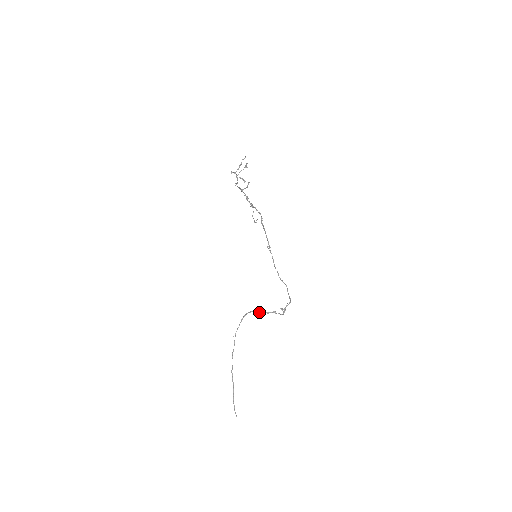
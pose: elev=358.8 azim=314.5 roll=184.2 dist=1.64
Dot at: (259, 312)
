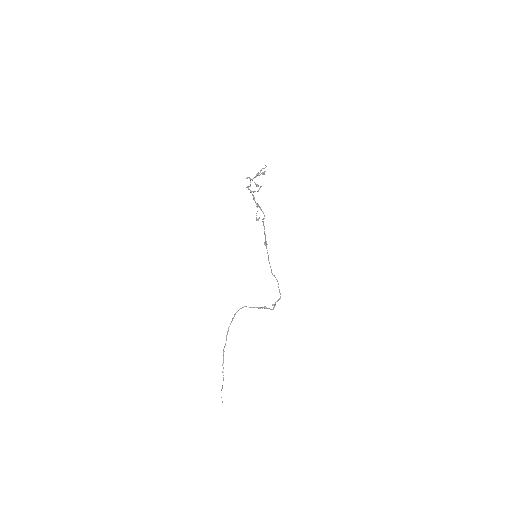
Dot at: (251, 307)
